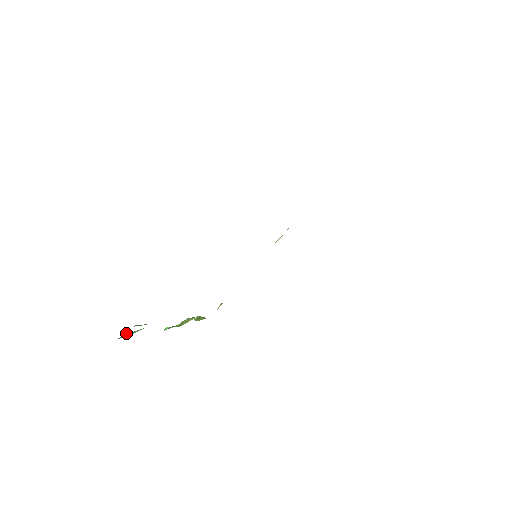
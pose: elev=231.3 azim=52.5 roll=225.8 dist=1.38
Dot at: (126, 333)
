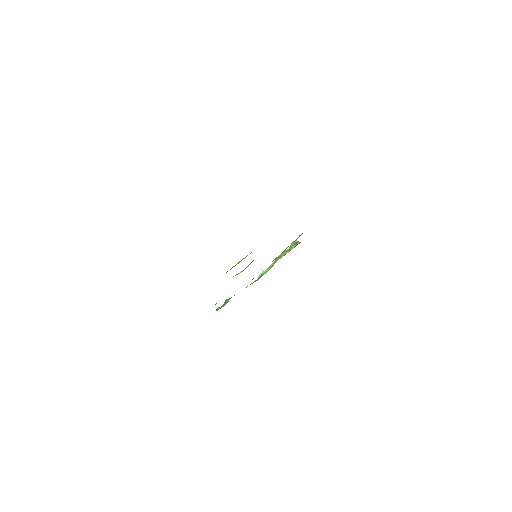
Dot at: occluded
